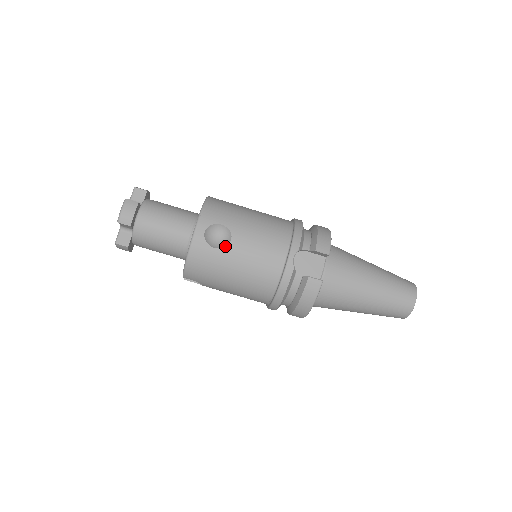
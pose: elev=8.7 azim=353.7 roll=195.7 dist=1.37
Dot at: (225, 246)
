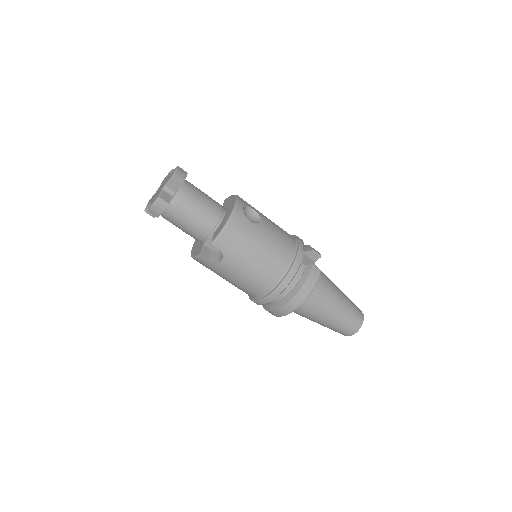
Dot at: (257, 223)
